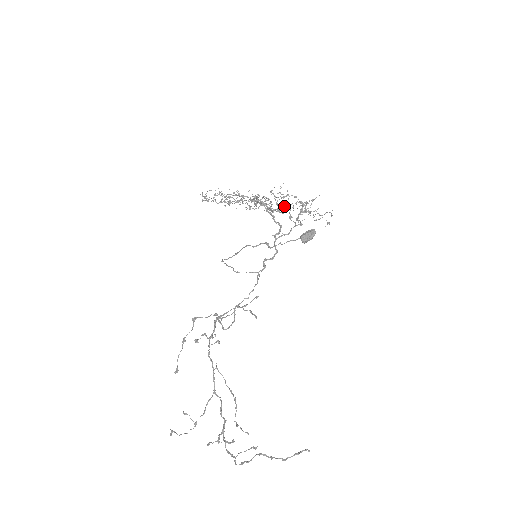
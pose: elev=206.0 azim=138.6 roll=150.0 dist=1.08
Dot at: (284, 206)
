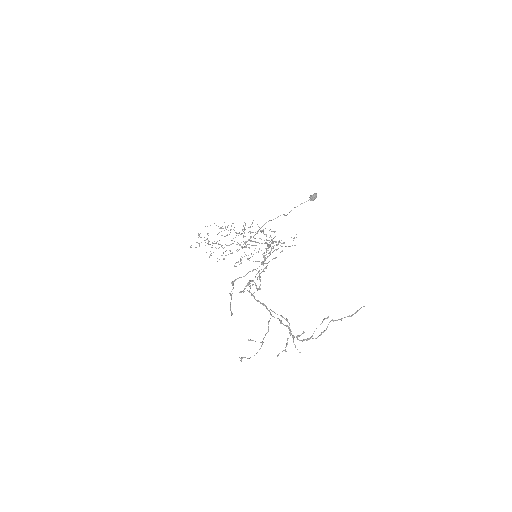
Dot at: (263, 231)
